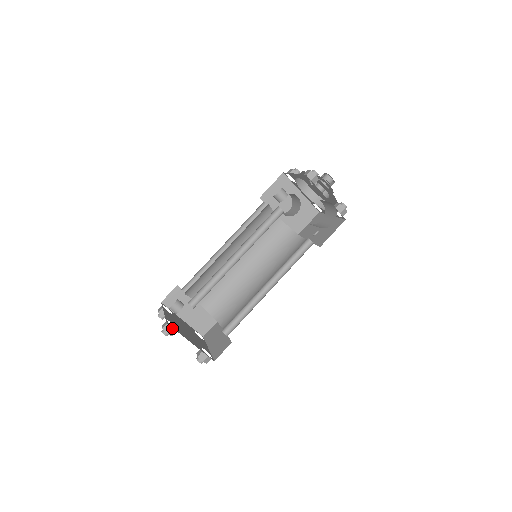
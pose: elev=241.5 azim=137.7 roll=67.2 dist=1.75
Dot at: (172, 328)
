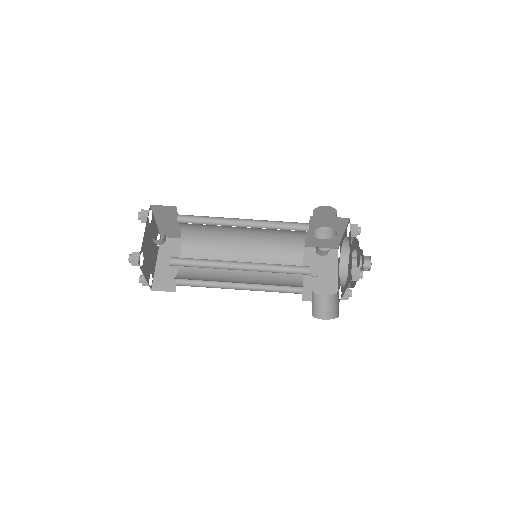
Dot at: occluded
